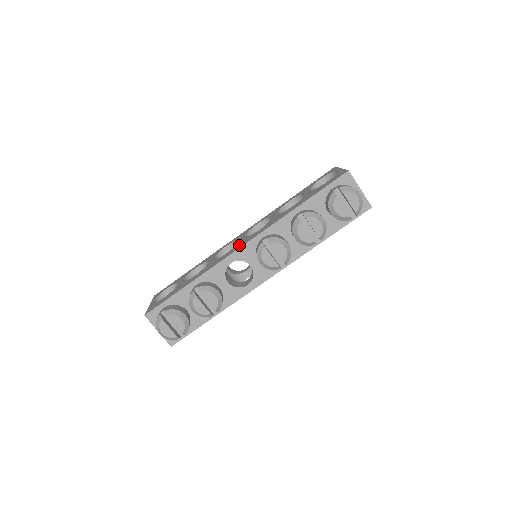
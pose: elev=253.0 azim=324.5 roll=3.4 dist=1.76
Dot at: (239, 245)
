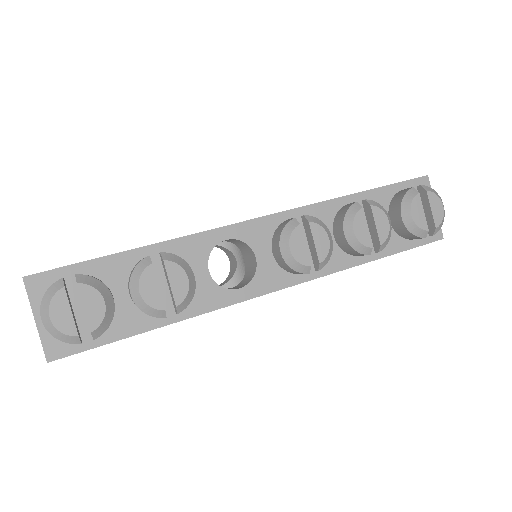
Dot at: occluded
